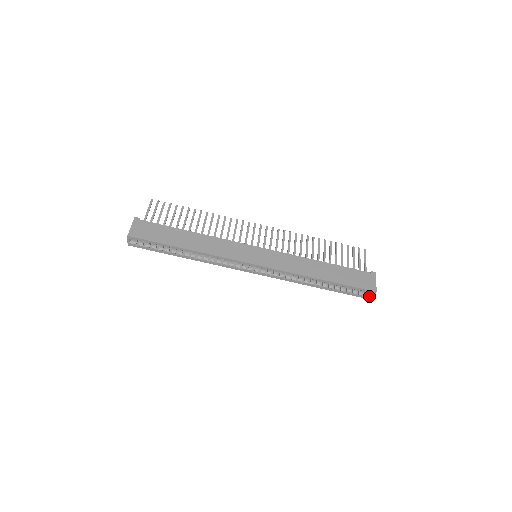
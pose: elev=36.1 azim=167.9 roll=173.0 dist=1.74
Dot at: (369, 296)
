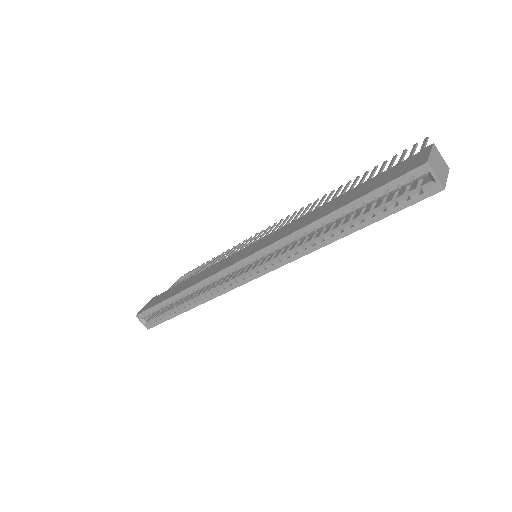
Dot at: (431, 184)
